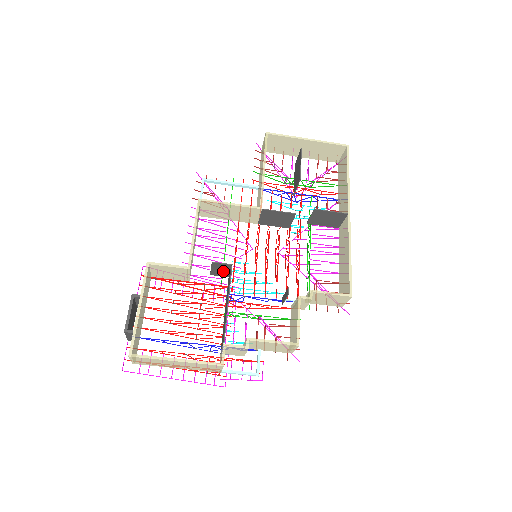
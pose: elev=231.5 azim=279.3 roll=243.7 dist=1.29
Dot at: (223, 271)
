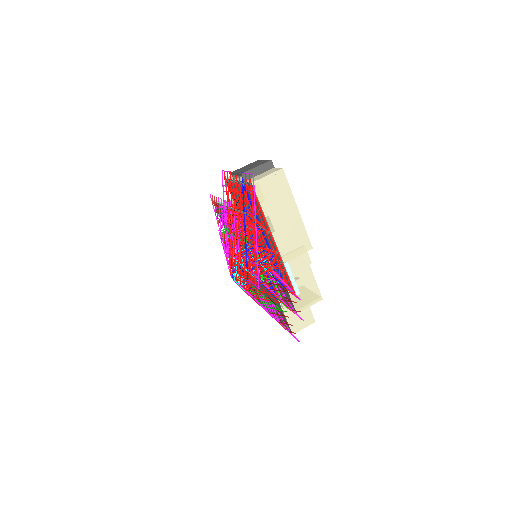
Dot at: occluded
